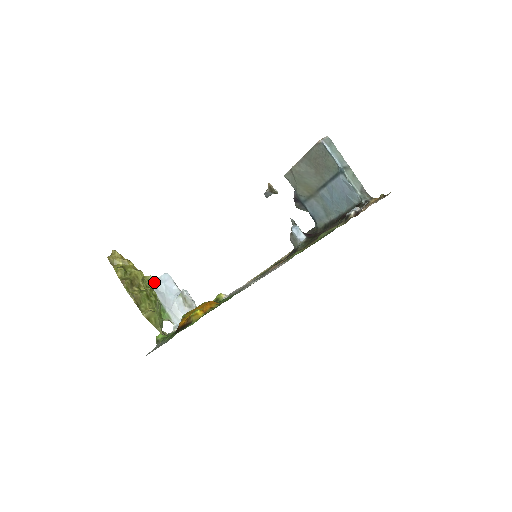
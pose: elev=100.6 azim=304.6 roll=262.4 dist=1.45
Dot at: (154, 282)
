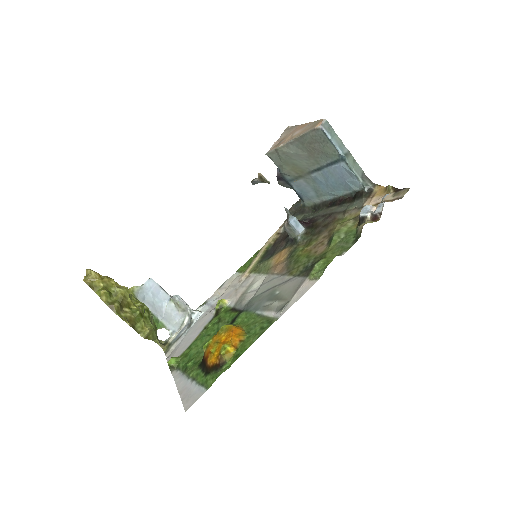
Dot at: (139, 292)
